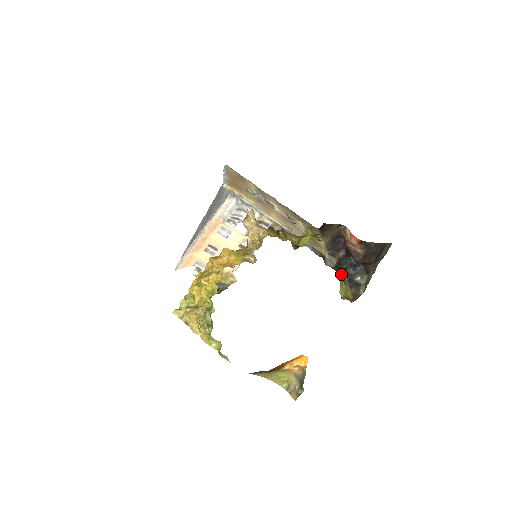
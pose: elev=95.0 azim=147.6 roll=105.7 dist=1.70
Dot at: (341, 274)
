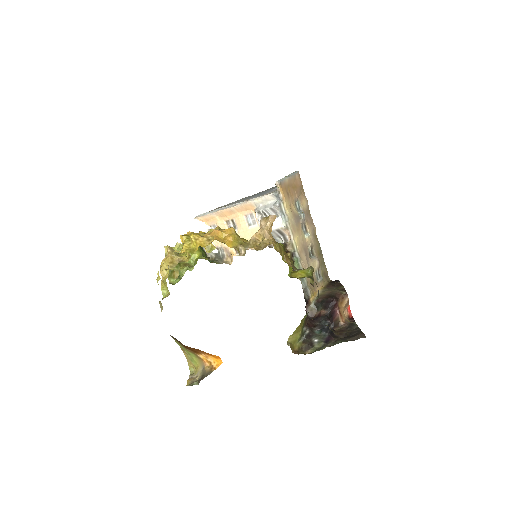
Dot at: (307, 326)
